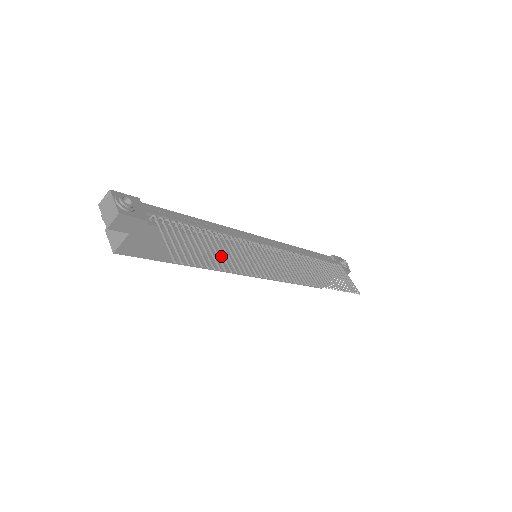
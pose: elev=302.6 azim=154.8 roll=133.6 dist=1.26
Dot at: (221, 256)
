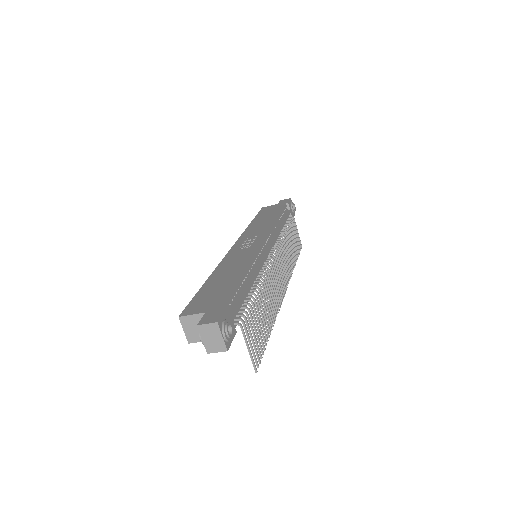
Dot at: occluded
